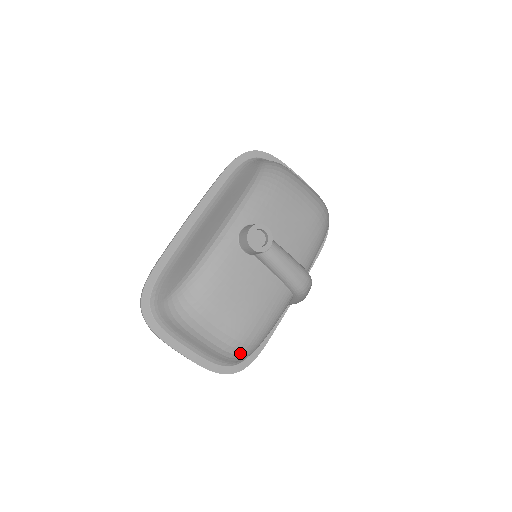
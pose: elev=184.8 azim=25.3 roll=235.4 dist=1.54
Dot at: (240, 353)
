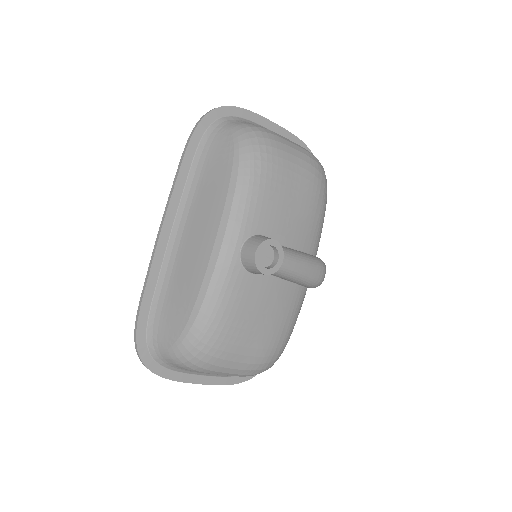
Dot at: (266, 369)
